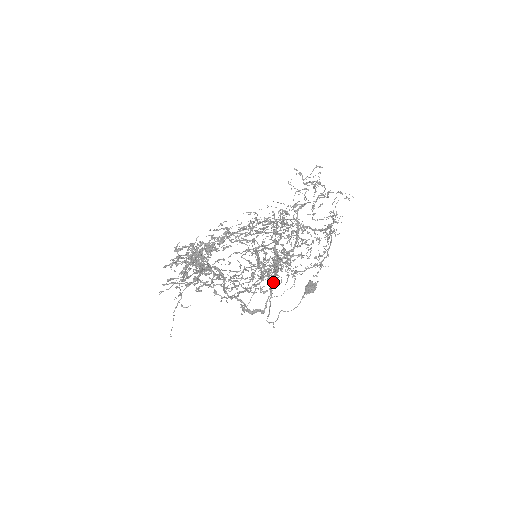
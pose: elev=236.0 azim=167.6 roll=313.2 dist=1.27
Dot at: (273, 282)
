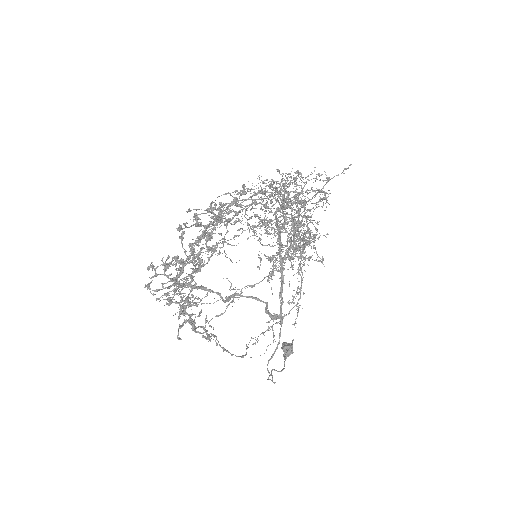
Dot at: (292, 267)
